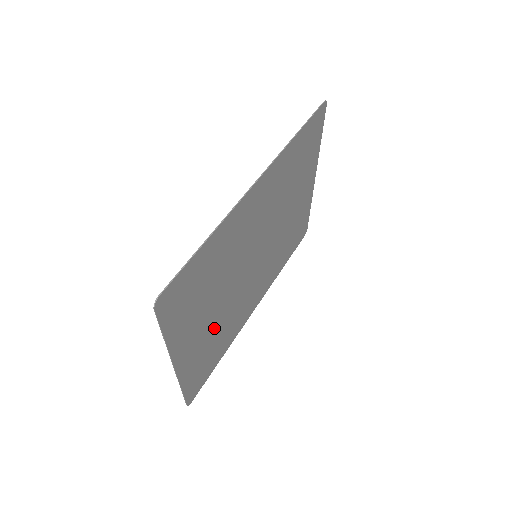
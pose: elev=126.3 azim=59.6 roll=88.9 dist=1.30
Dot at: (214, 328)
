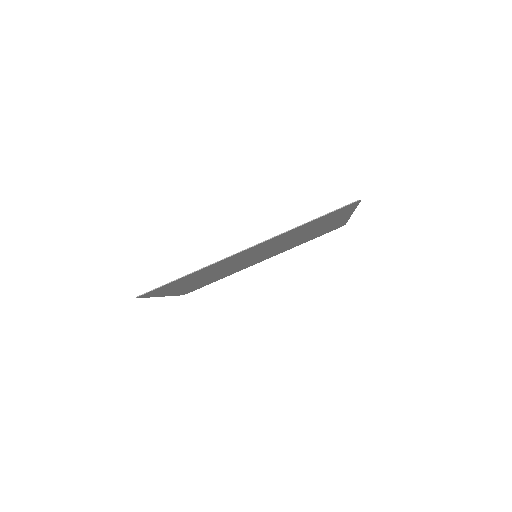
Dot at: (206, 279)
